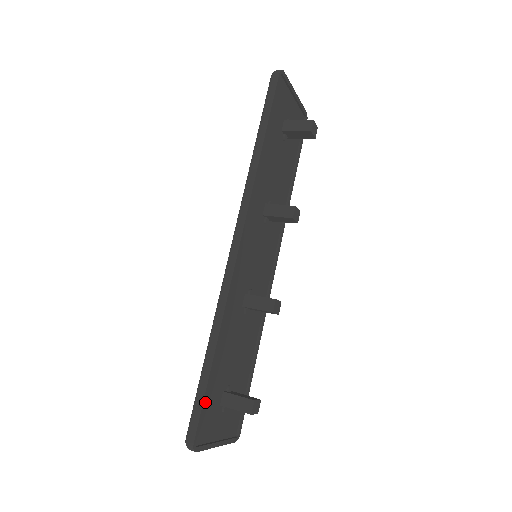
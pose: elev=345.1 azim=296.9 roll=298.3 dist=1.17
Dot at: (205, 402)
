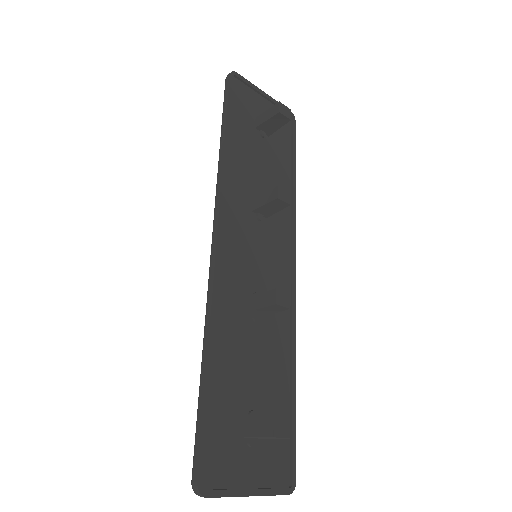
Dot at: (206, 427)
